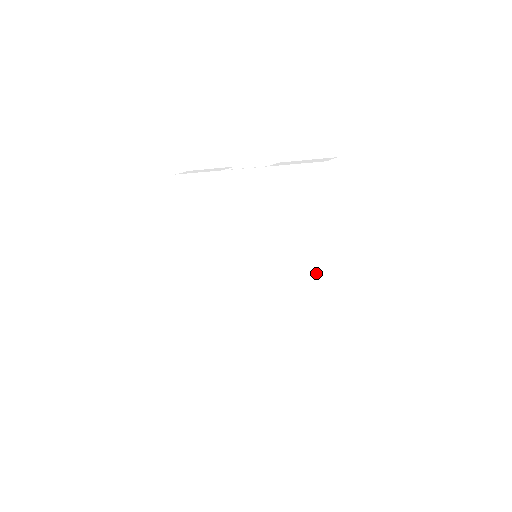
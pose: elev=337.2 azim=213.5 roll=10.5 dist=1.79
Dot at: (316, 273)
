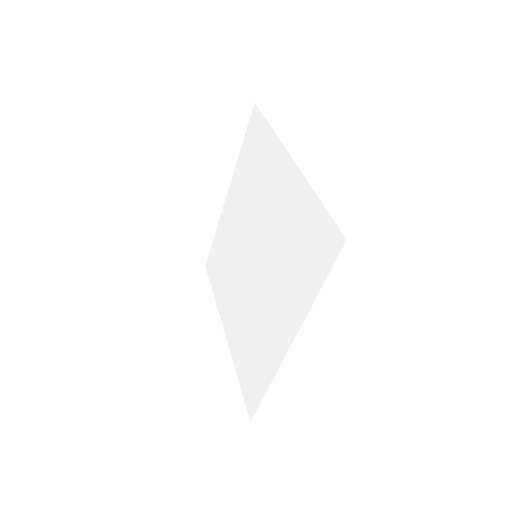
Dot at: (273, 333)
